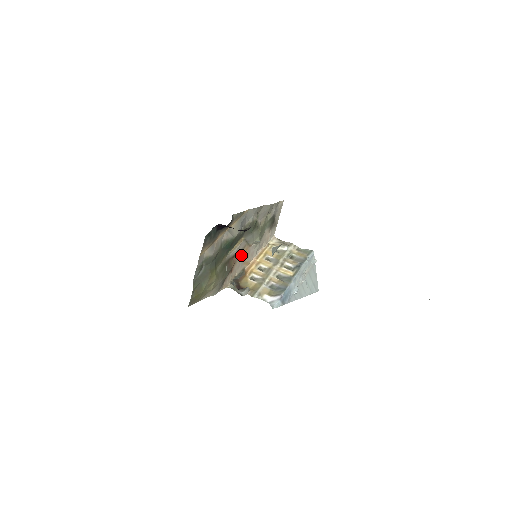
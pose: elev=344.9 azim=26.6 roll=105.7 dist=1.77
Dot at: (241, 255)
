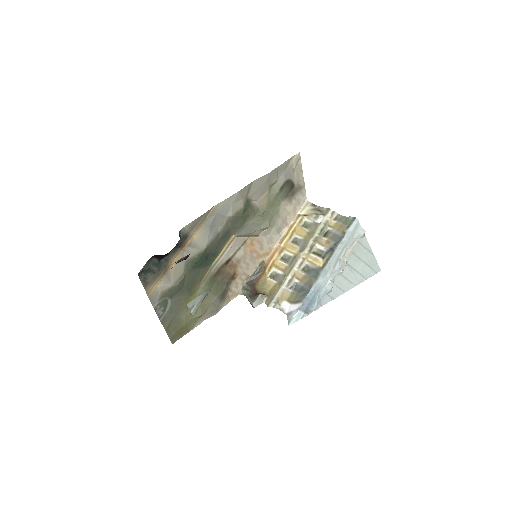
Dot at: (243, 253)
